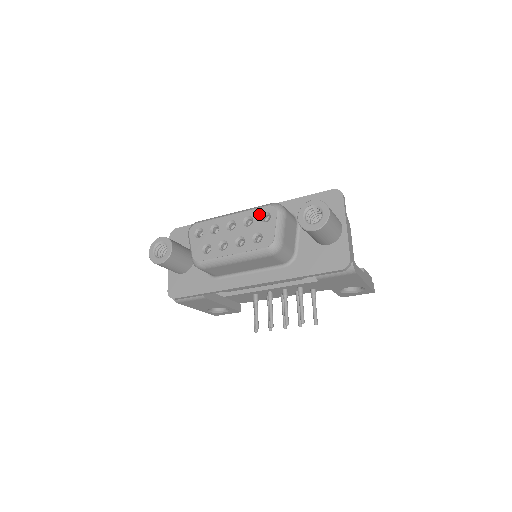
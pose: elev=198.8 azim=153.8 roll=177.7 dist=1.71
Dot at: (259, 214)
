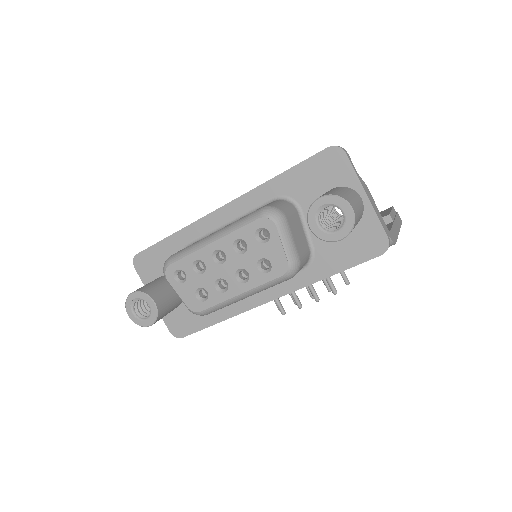
Dot at: (251, 233)
